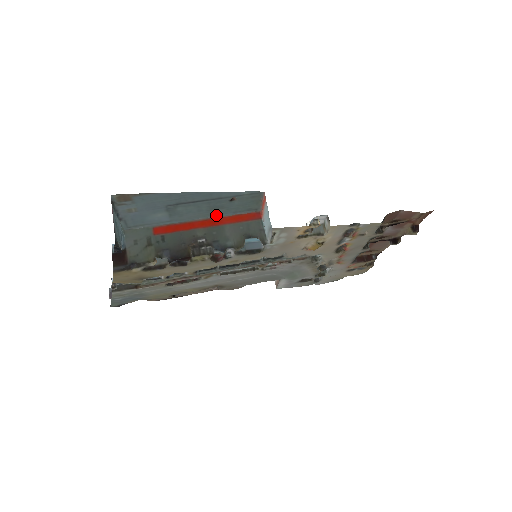
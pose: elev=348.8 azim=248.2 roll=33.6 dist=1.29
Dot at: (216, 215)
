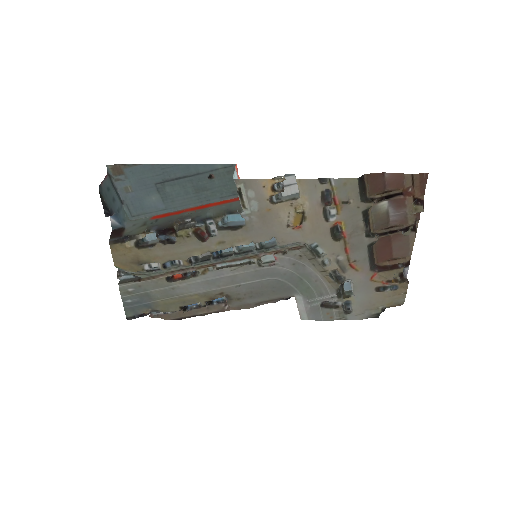
Dot at: (205, 202)
